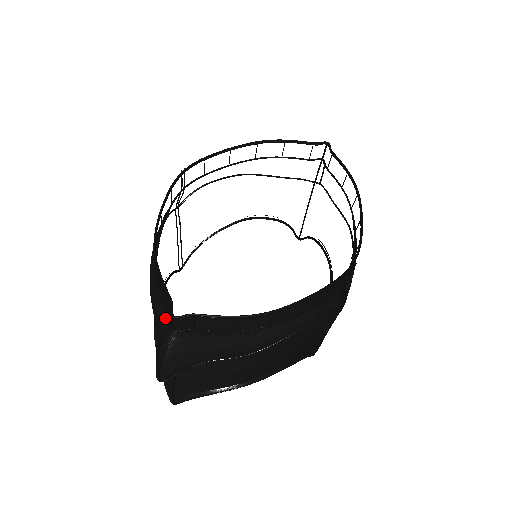
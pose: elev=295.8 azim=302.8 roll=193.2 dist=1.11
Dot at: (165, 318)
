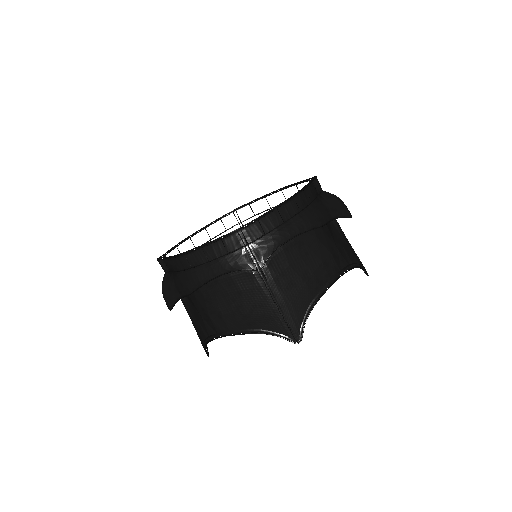
Dot at: occluded
